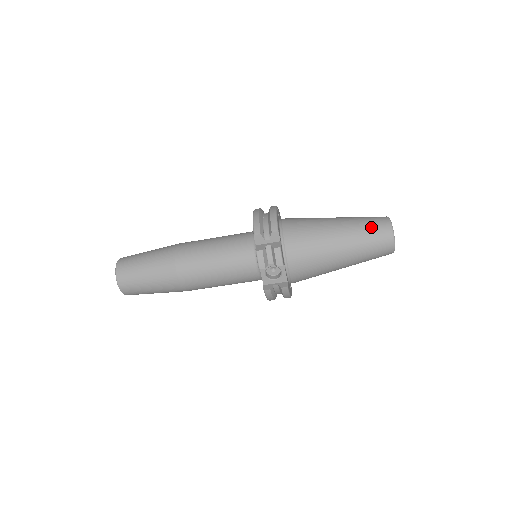
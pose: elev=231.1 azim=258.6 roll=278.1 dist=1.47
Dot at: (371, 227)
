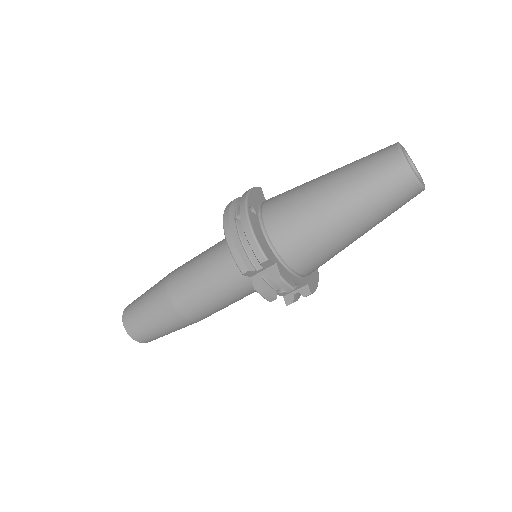
Dot at: (382, 185)
